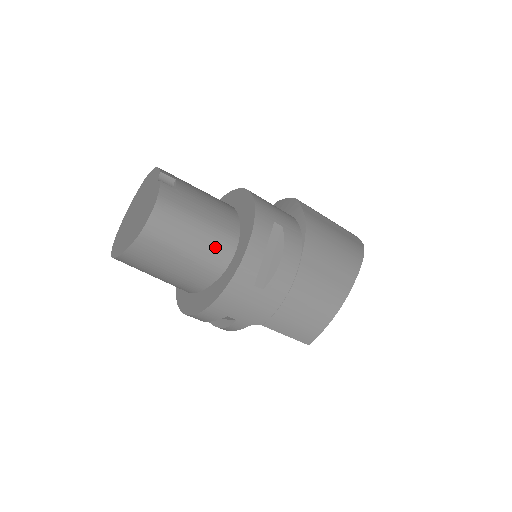
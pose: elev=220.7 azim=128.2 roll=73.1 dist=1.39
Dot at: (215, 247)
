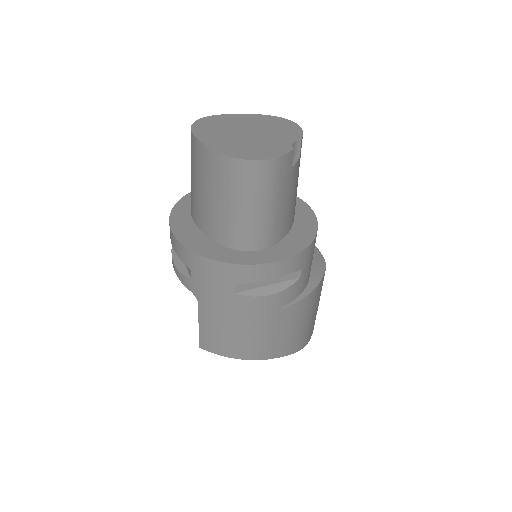
Dot at: (254, 231)
